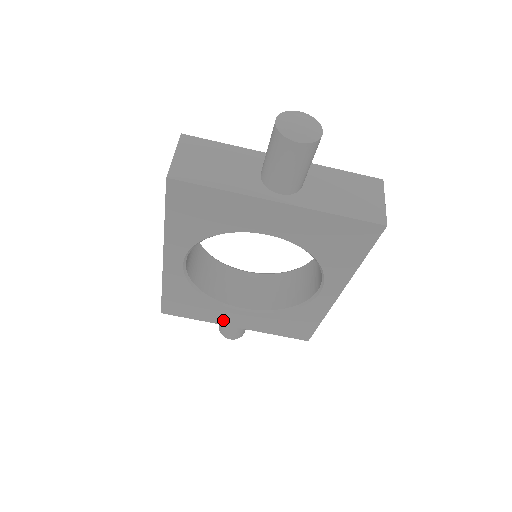
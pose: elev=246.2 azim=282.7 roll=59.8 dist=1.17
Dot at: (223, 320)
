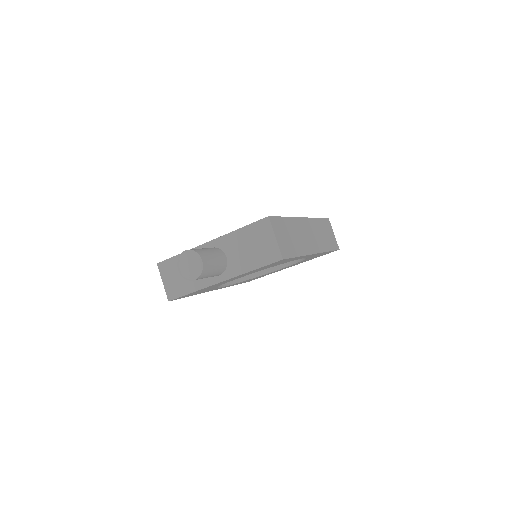
Dot at: occluded
